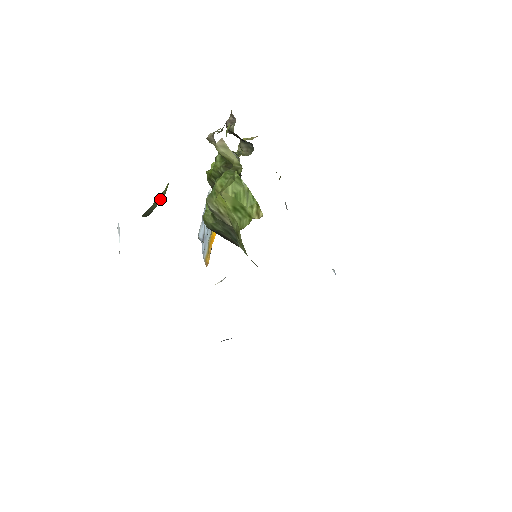
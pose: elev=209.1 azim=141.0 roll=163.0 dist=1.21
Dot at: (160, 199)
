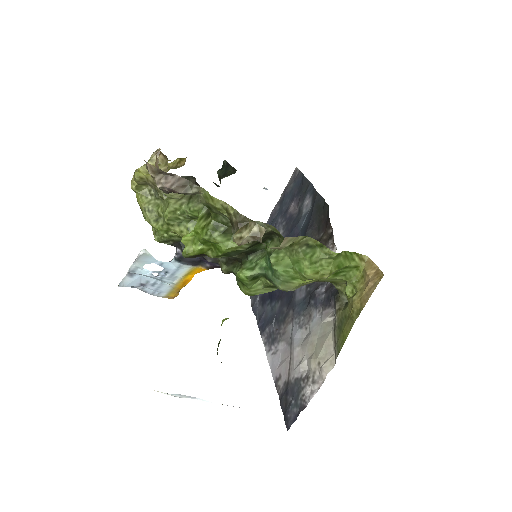
Dot at: occluded
